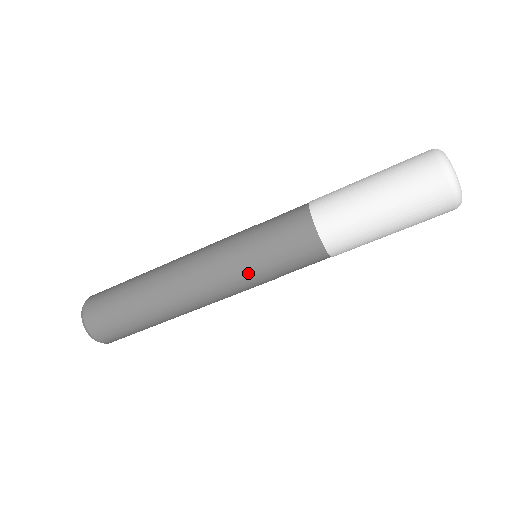
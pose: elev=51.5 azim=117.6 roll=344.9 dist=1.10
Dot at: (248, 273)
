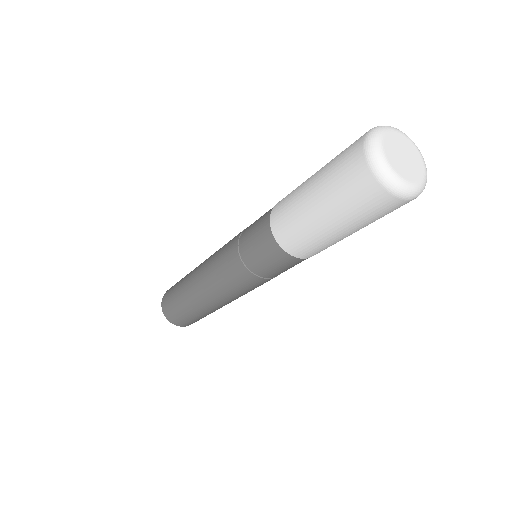
Dot at: (231, 264)
